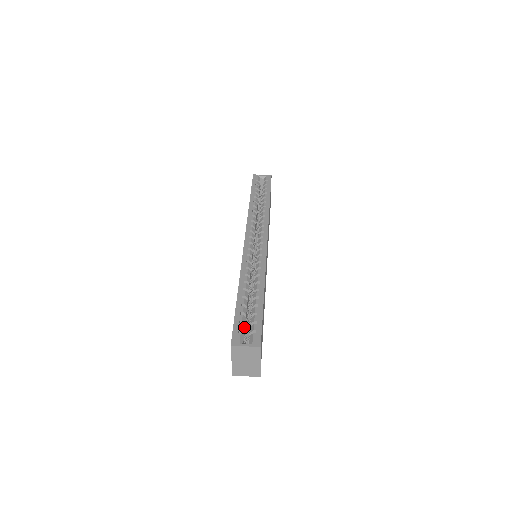
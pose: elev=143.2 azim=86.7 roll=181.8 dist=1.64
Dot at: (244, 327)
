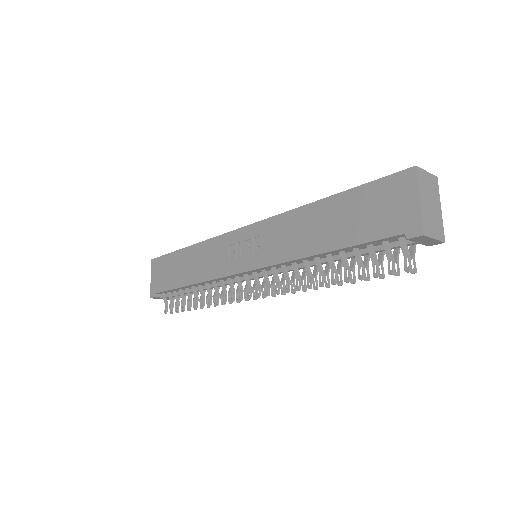
Dot at: occluded
